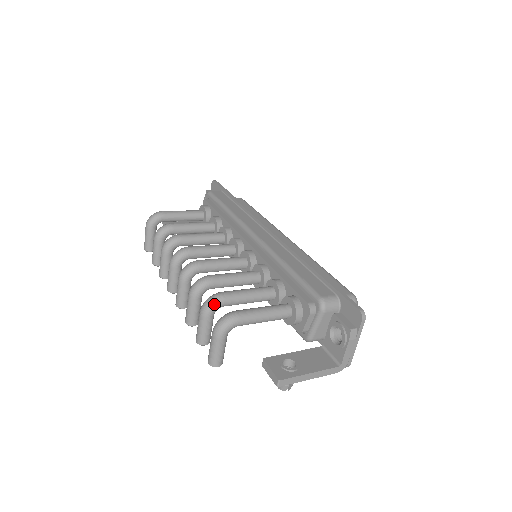
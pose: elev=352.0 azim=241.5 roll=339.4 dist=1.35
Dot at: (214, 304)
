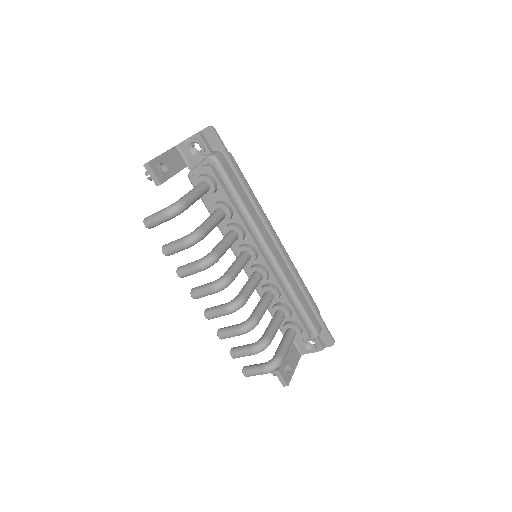
Dot at: occluded
